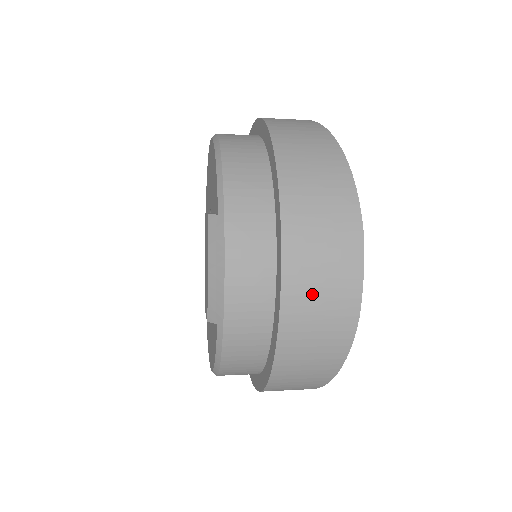
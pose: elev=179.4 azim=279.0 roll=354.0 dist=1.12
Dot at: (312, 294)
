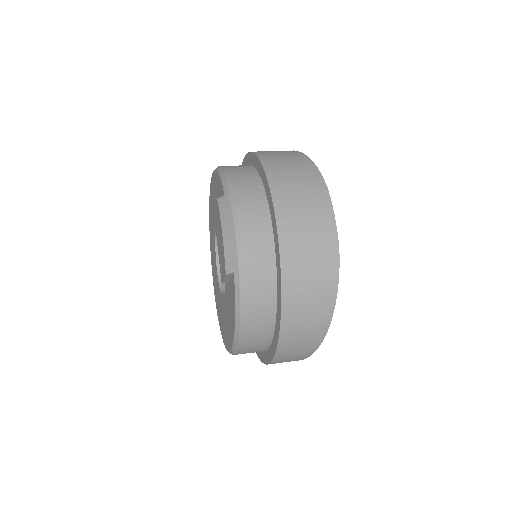
Dot at: (300, 232)
